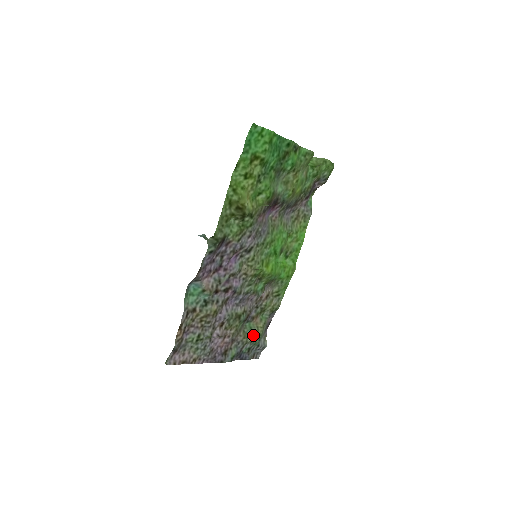
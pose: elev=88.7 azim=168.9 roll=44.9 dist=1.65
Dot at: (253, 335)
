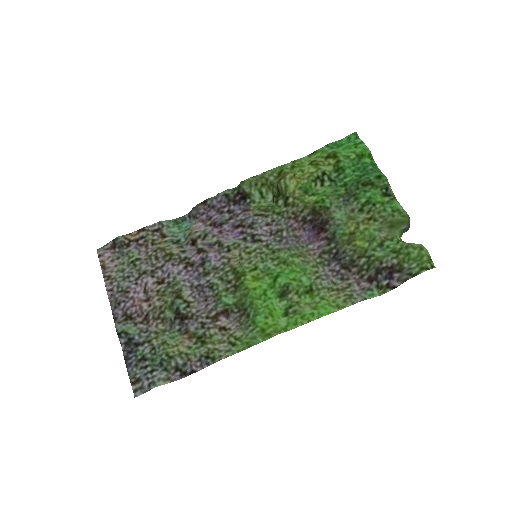
Dot at: (164, 342)
